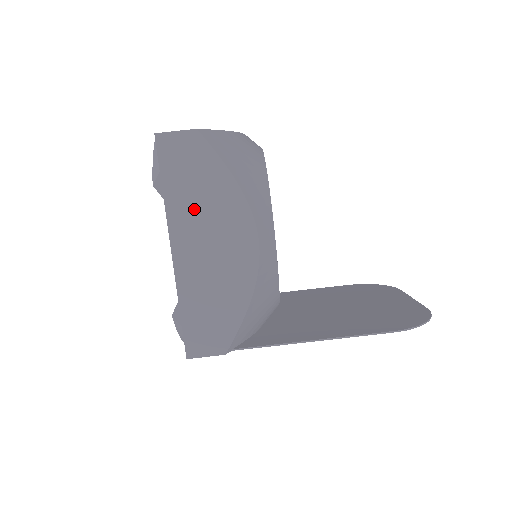
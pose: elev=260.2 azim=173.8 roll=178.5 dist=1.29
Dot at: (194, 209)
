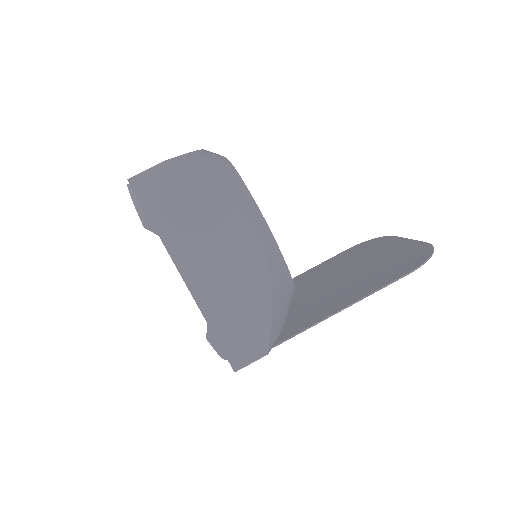
Dot at: (190, 234)
